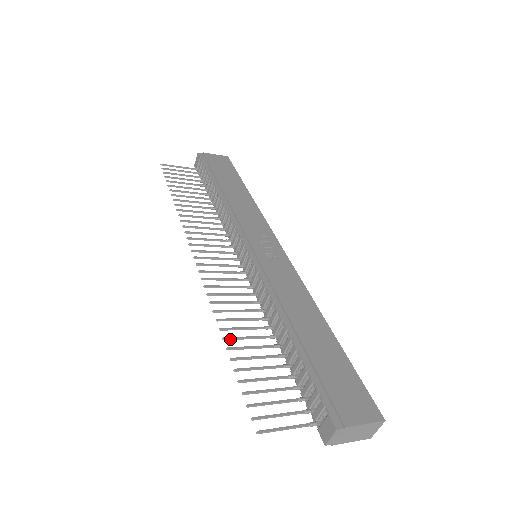
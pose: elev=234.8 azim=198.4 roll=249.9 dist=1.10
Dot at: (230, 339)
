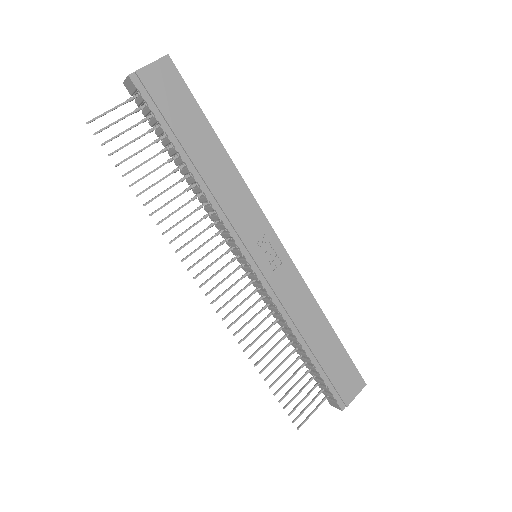
Dot at: occluded
